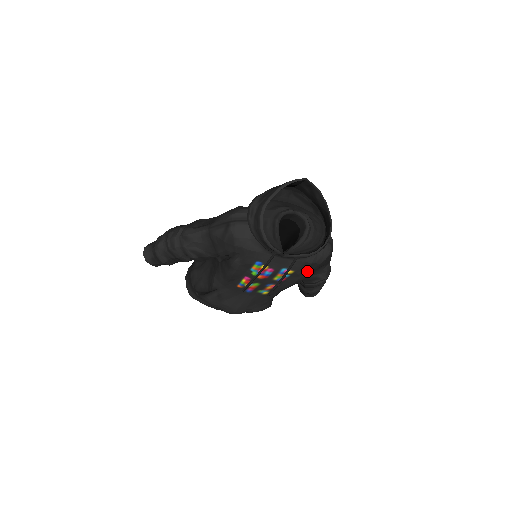
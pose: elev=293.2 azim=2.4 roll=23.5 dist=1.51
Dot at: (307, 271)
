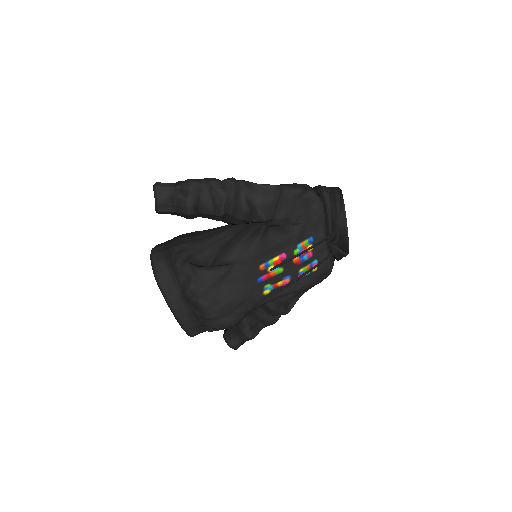
Dot at: occluded
